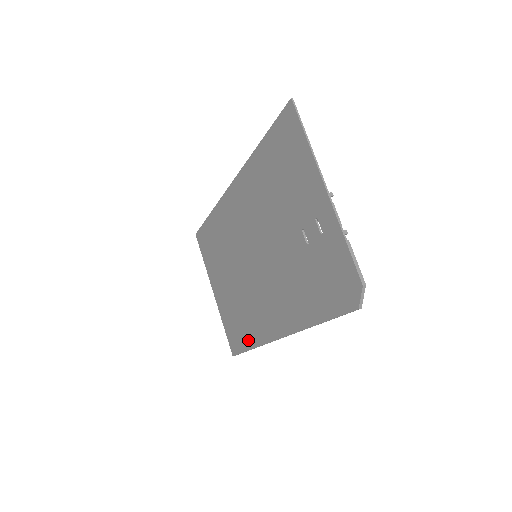
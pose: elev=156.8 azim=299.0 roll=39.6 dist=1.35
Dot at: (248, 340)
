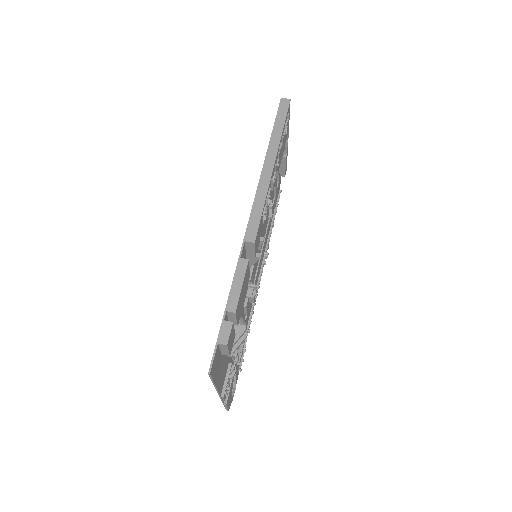
Dot at: occluded
